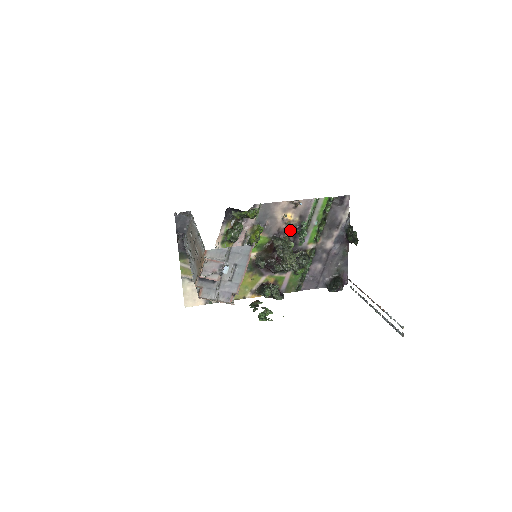
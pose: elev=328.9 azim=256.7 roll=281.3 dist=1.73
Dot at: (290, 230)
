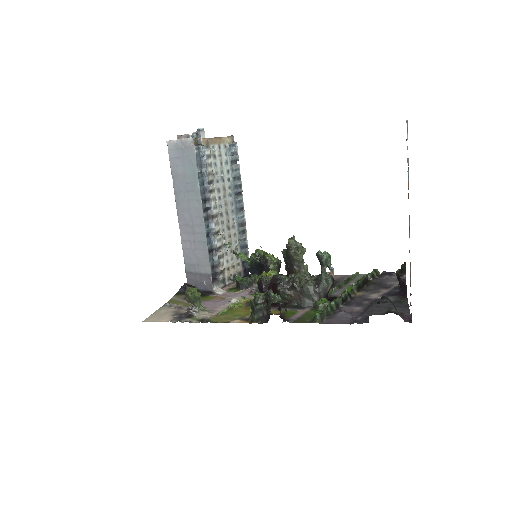
Dot at: occluded
